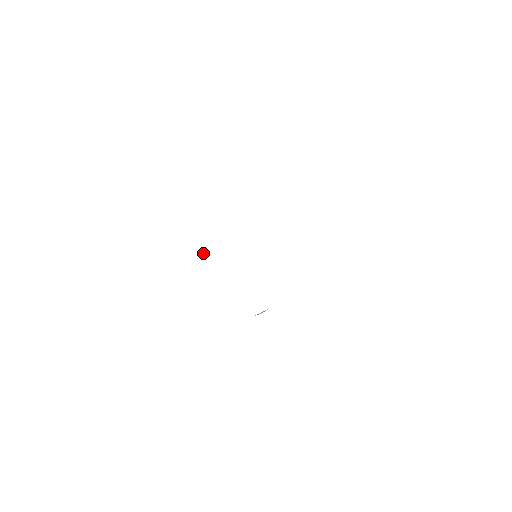
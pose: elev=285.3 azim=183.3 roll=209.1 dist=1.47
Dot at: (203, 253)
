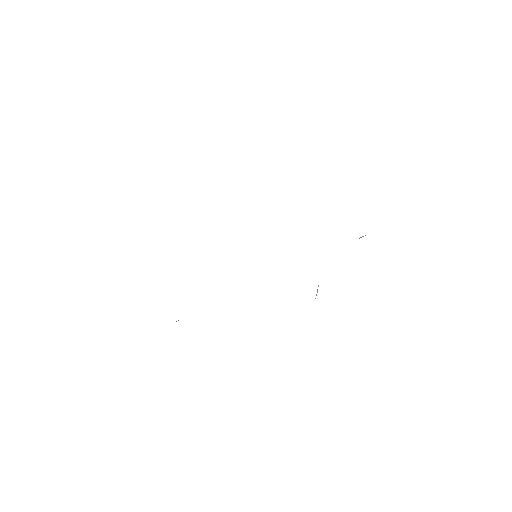
Dot at: occluded
